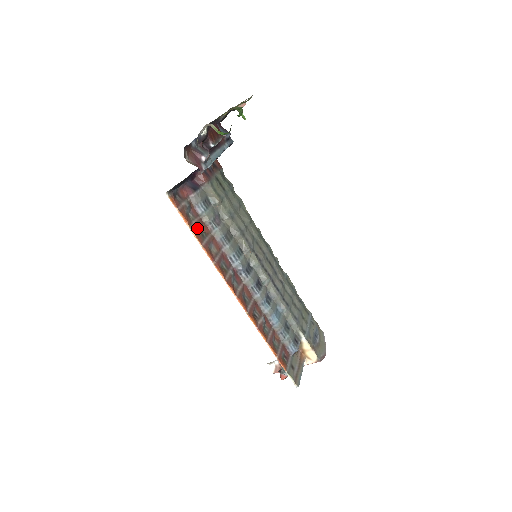
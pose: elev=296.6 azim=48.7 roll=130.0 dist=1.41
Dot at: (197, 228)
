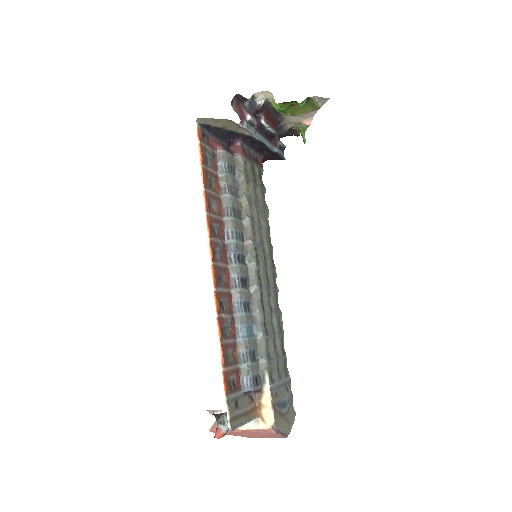
Dot at: (209, 175)
